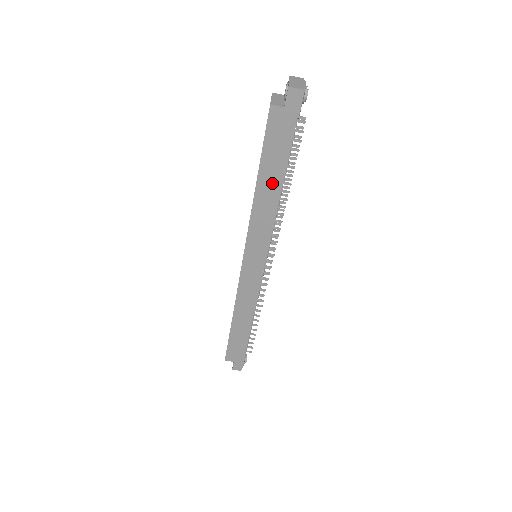
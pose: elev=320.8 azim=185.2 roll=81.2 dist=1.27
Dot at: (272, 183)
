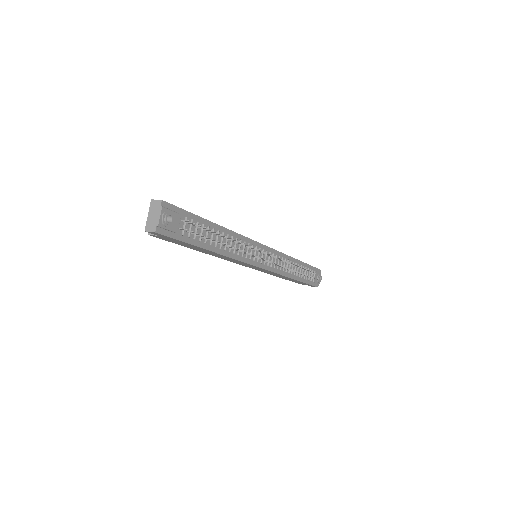
Dot at: (207, 251)
